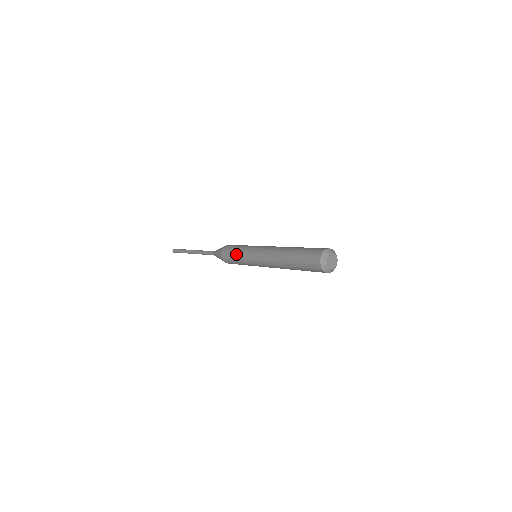
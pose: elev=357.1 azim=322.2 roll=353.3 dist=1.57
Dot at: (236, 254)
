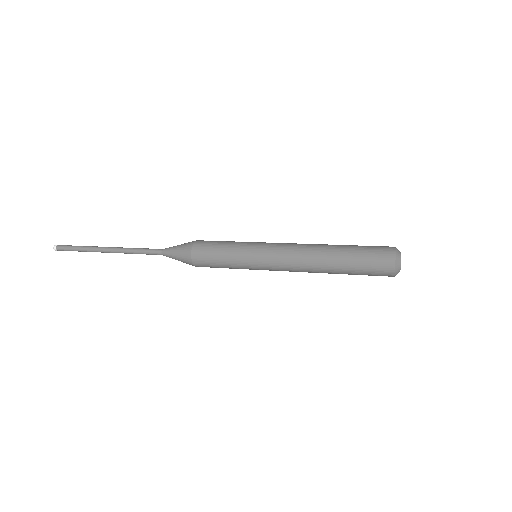
Dot at: (226, 260)
